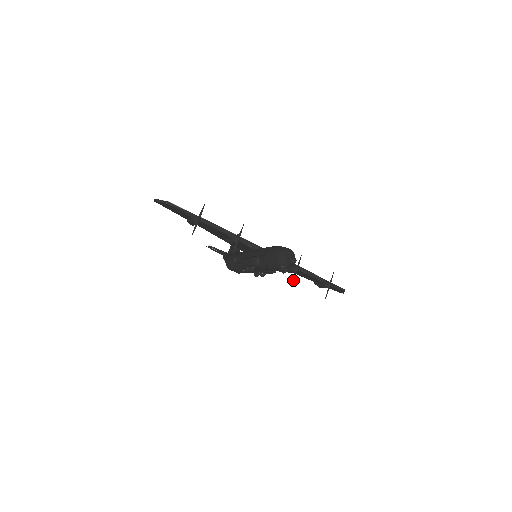
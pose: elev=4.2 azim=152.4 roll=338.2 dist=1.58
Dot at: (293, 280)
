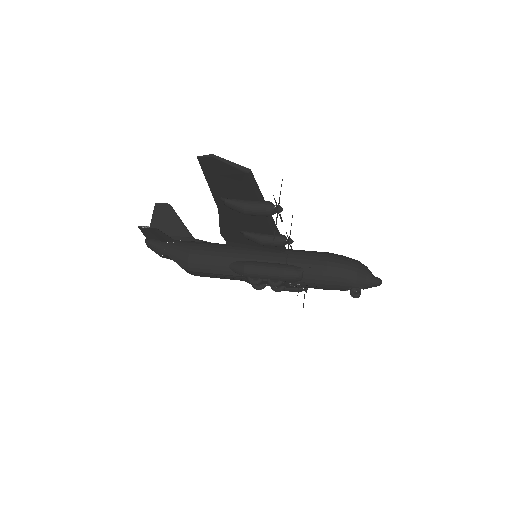
Dot at: (298, 291)
